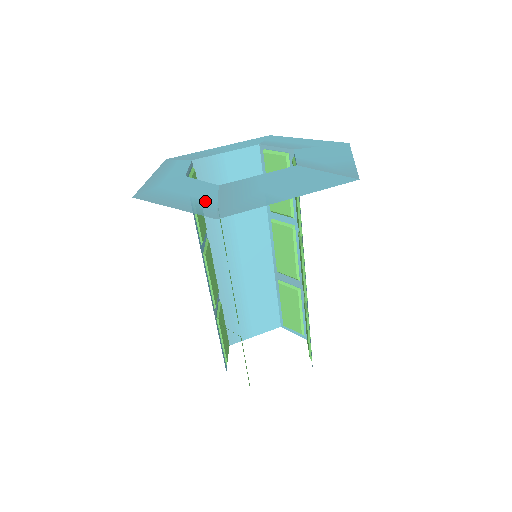
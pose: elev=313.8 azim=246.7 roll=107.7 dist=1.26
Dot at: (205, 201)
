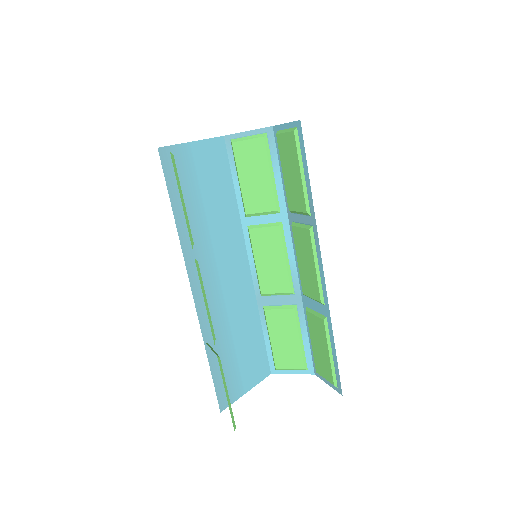
Dot at: occluded
